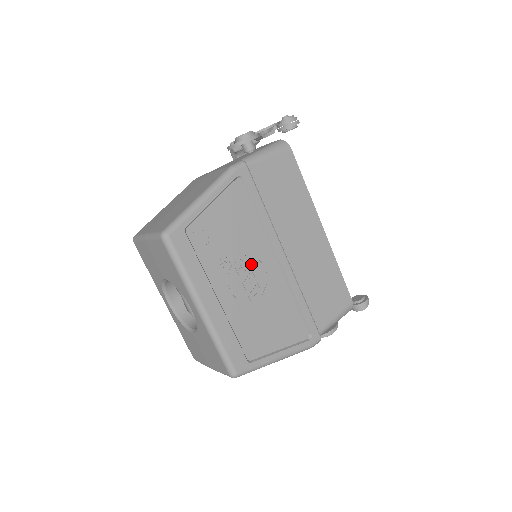
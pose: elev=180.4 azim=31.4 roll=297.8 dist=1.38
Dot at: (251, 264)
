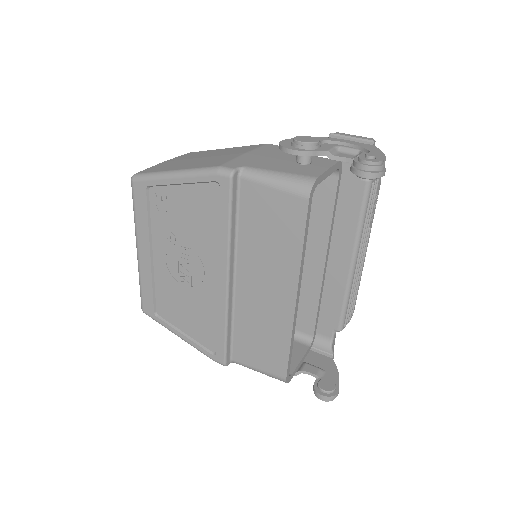
Dot at: (193, 259)
